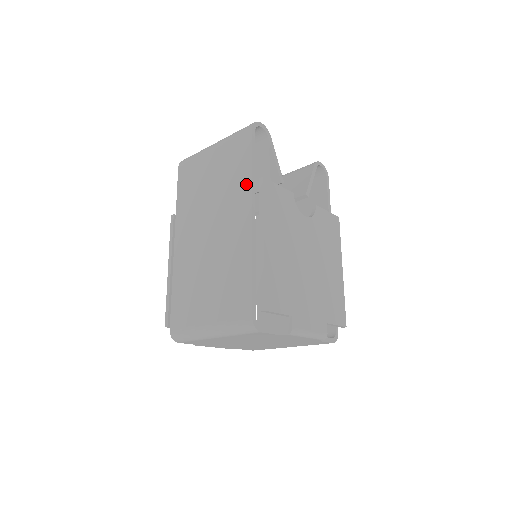
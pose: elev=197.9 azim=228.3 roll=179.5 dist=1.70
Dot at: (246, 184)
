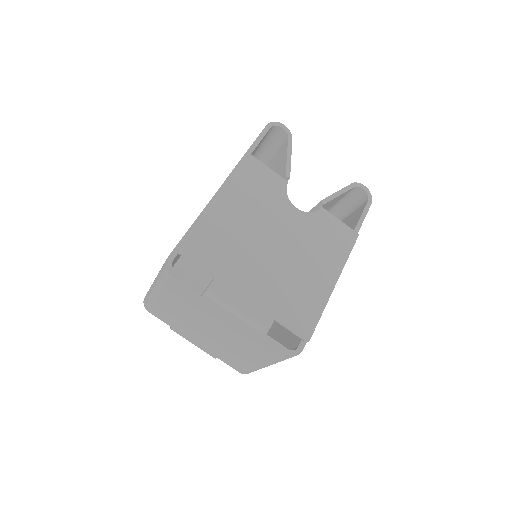
Dot at: occluded
